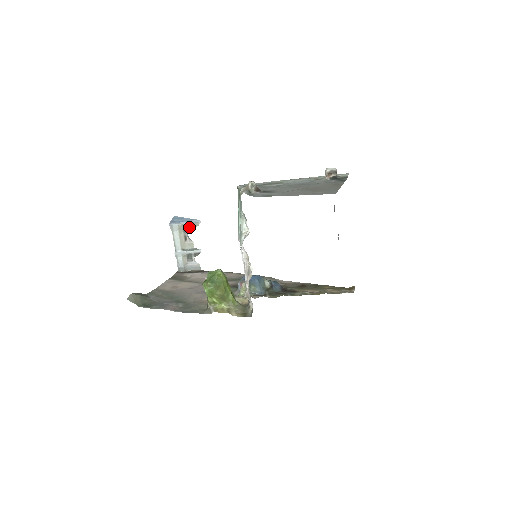
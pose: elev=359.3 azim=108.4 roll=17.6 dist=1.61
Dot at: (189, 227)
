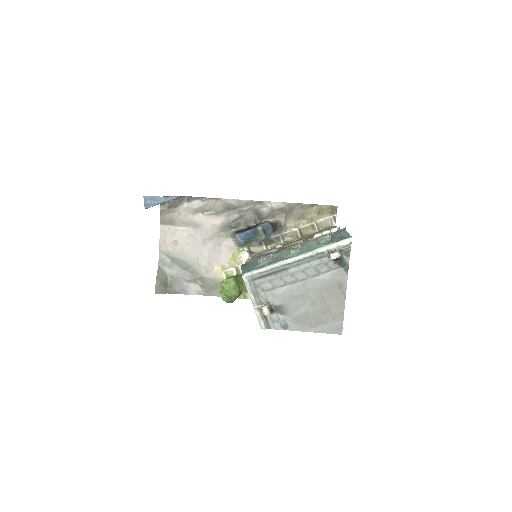
Dot at: occluded
